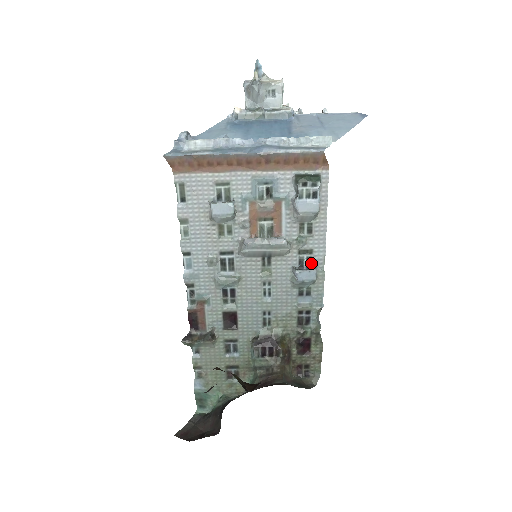
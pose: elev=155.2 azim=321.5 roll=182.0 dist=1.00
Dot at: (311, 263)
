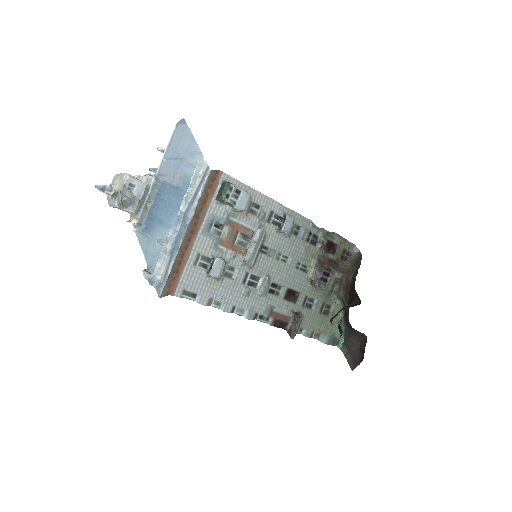
Dot at: (279, 216)
